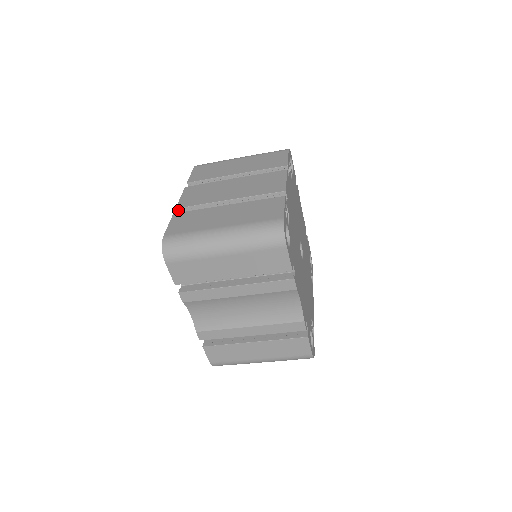
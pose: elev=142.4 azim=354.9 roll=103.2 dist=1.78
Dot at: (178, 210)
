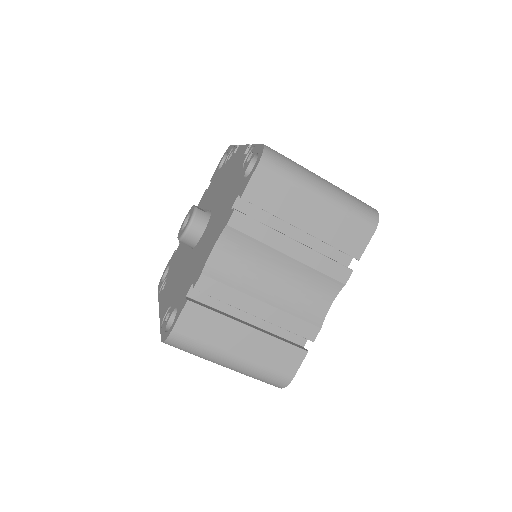
Dot at: occluded
